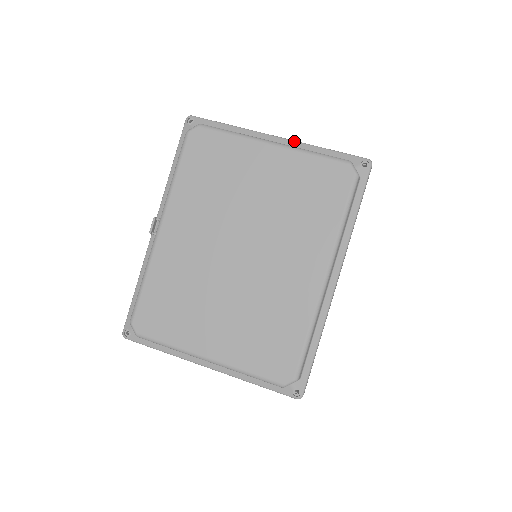
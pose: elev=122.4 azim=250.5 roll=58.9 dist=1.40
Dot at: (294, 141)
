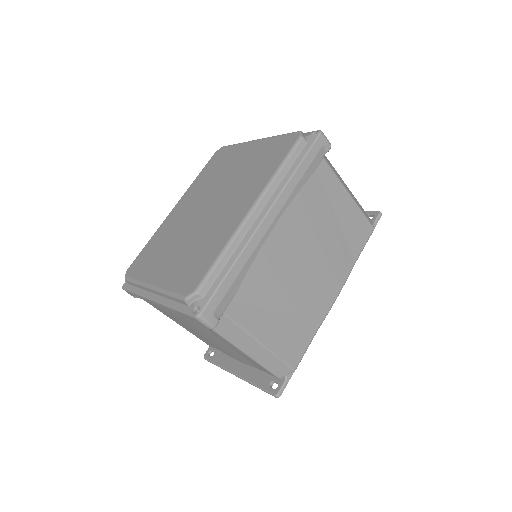
Dot at: occluded
